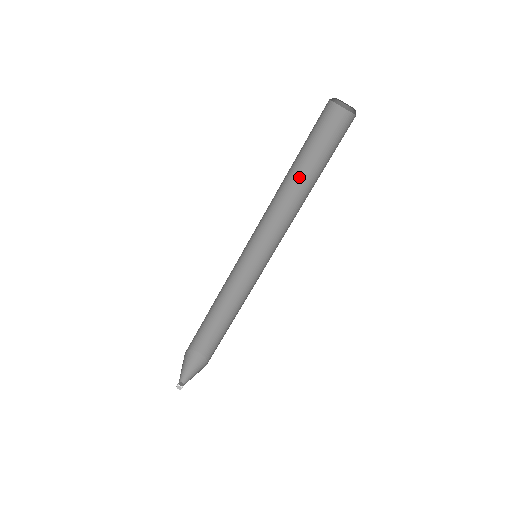
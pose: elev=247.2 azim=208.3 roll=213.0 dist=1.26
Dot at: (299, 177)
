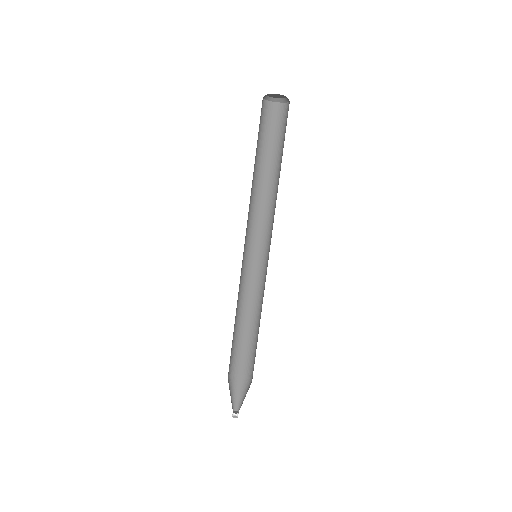
Dot at: (269, 174)
